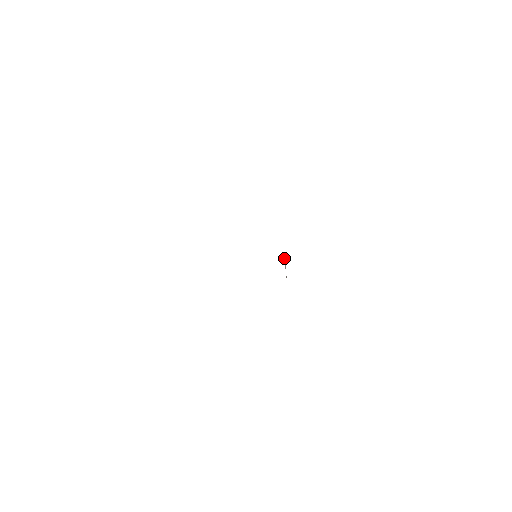
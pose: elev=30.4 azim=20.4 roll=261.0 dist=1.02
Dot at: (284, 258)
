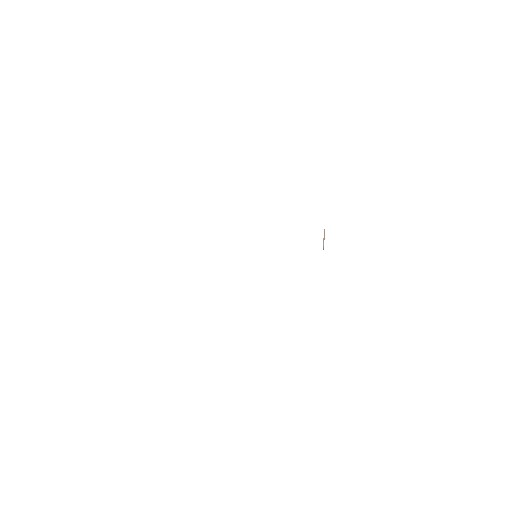
Dot at: occluded
